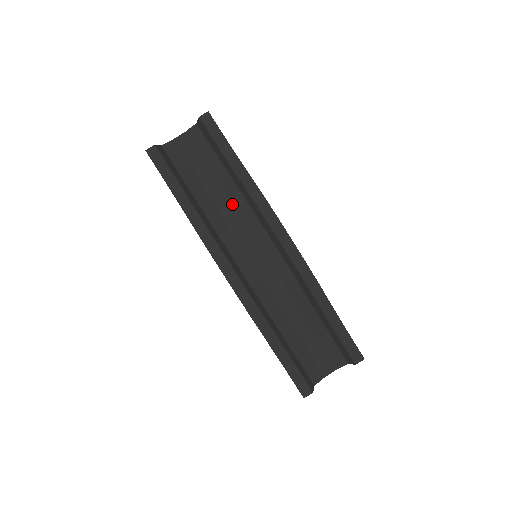
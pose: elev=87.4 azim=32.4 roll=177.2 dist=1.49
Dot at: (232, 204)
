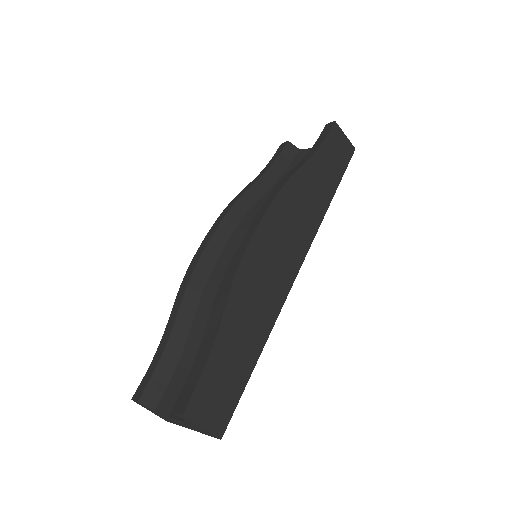
Dot at: occluded
